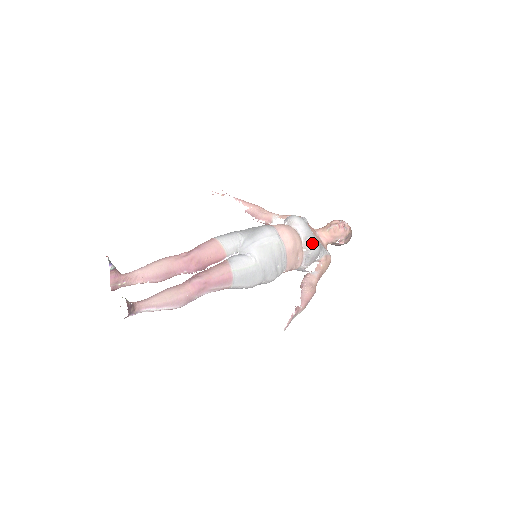
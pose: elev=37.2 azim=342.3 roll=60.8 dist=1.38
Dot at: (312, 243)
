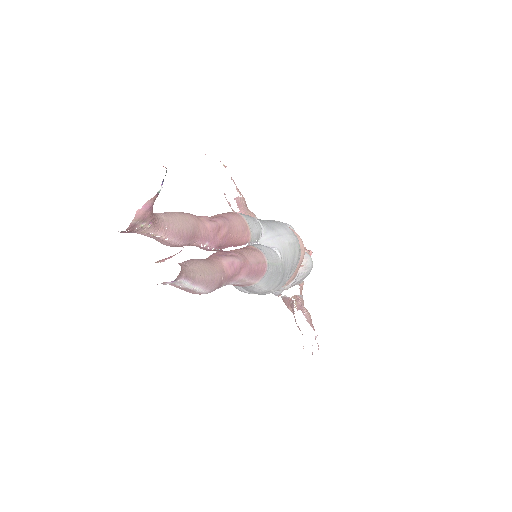
Dot at: (311, 260)
